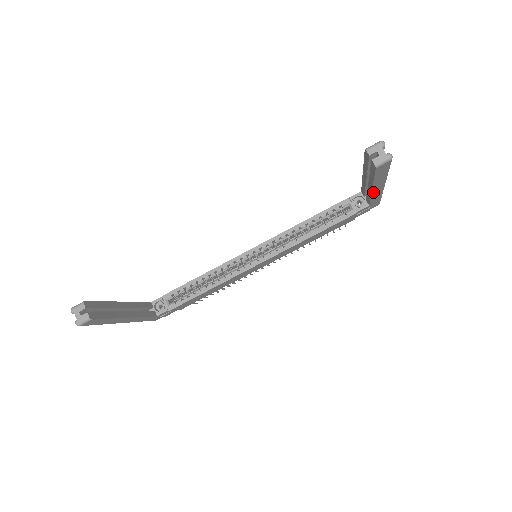
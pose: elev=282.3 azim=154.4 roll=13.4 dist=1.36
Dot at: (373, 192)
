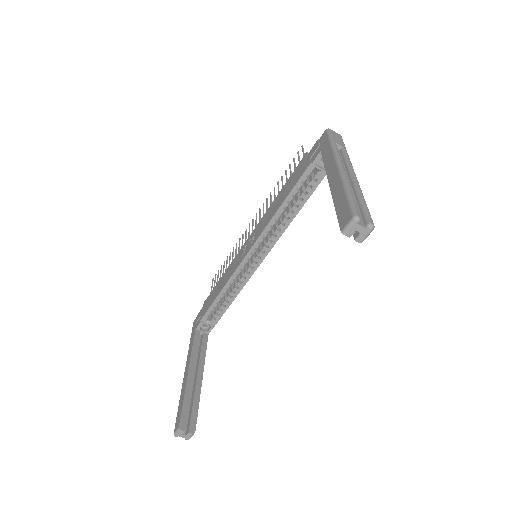
Dot at: occluded
